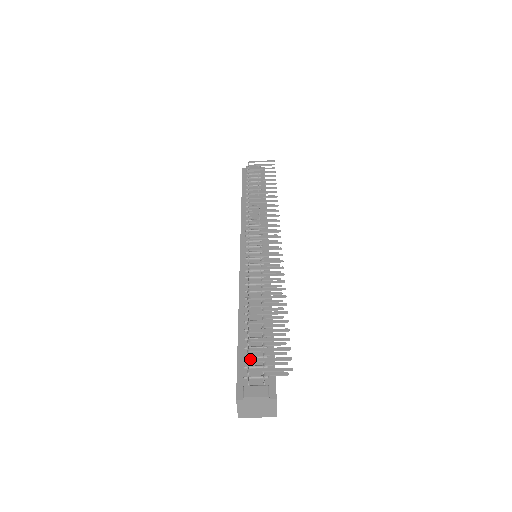
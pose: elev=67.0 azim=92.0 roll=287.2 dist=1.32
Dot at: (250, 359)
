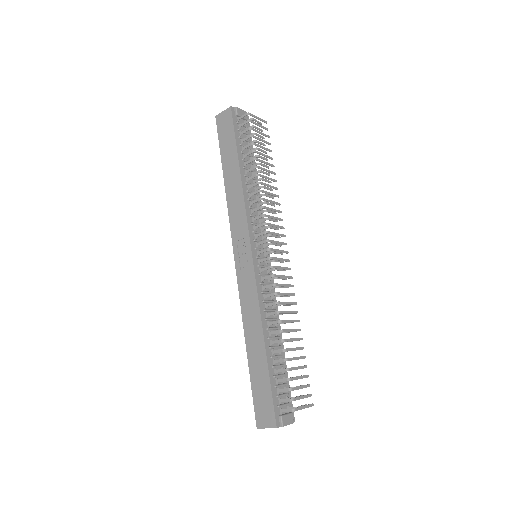
Dot at: (294, 399)
